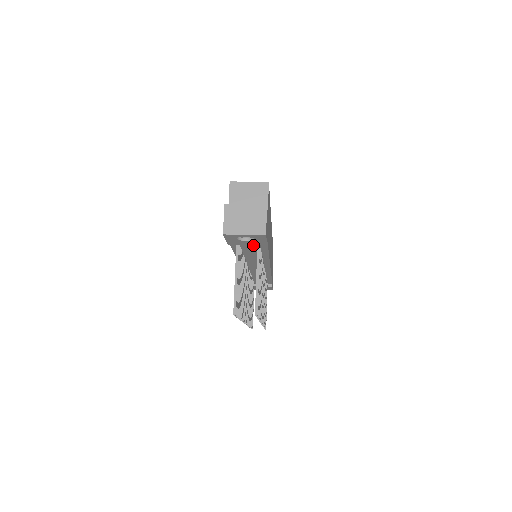
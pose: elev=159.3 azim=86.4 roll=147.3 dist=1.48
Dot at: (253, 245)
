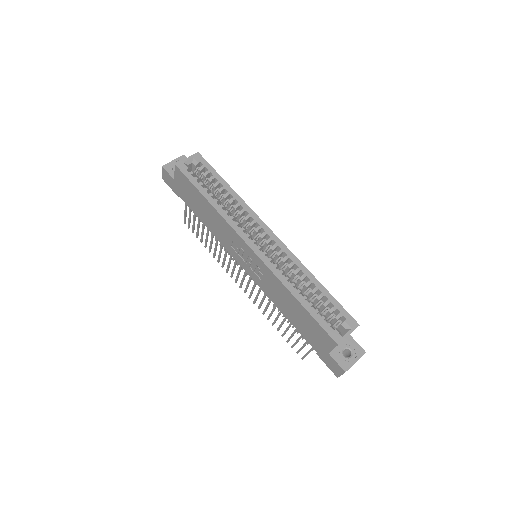
Dot at: occluded
